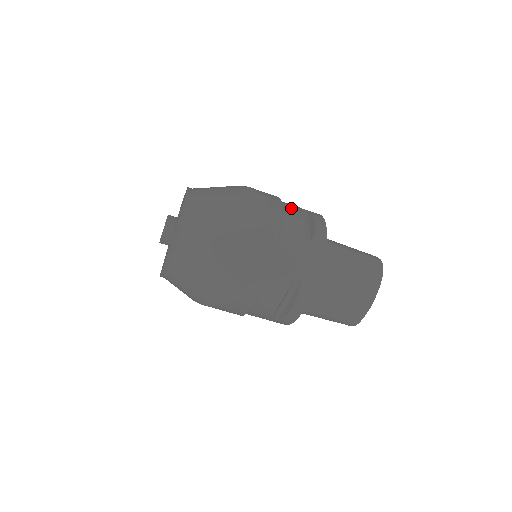
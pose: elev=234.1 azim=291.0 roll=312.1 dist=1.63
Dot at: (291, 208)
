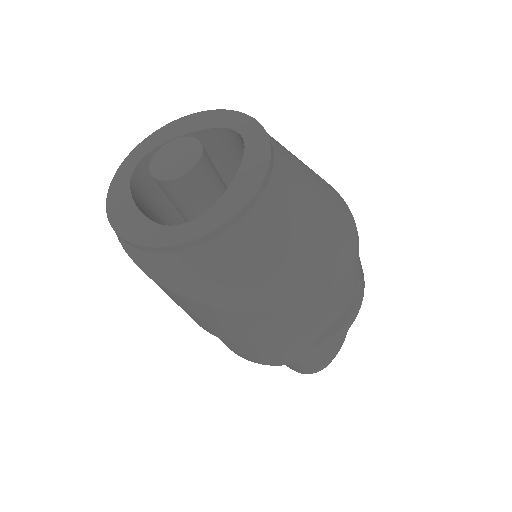
Dot at: occluded
